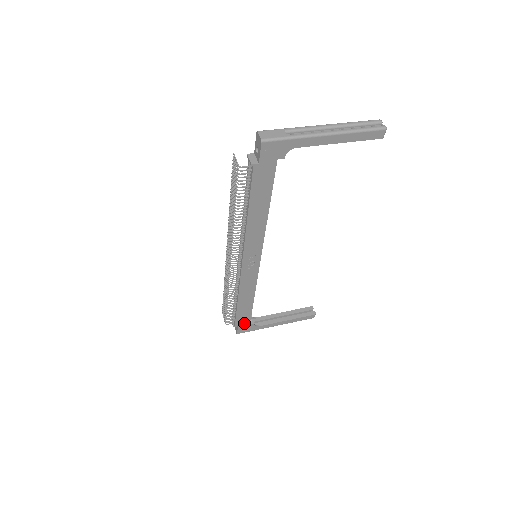
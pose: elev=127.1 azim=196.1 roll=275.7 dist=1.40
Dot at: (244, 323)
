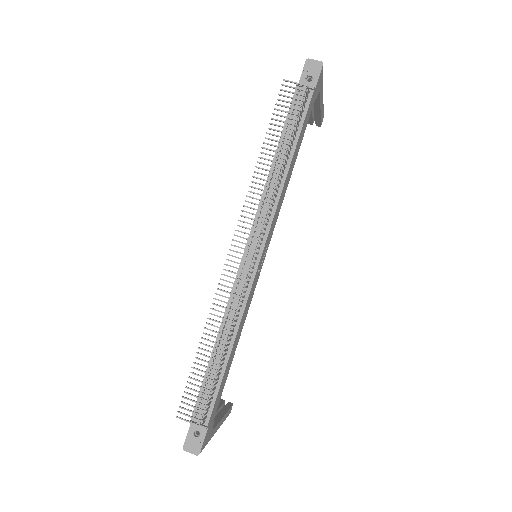
Dot at: (212, 419)
